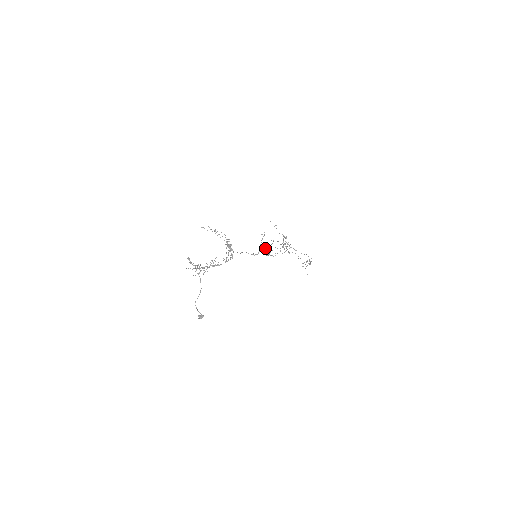
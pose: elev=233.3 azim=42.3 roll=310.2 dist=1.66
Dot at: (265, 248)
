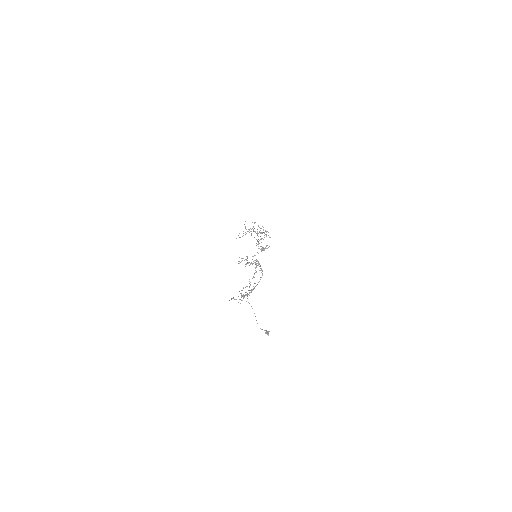
Dot at: occluded
